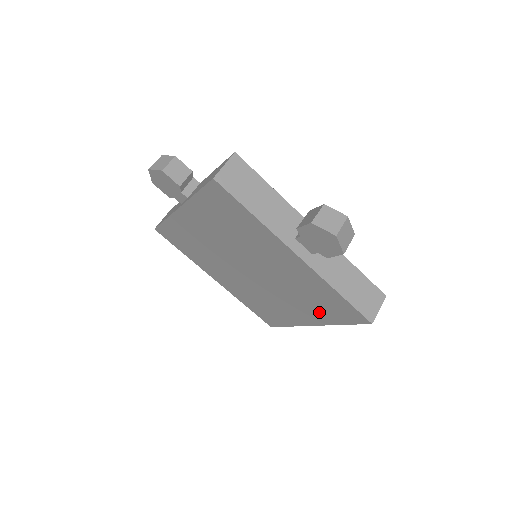
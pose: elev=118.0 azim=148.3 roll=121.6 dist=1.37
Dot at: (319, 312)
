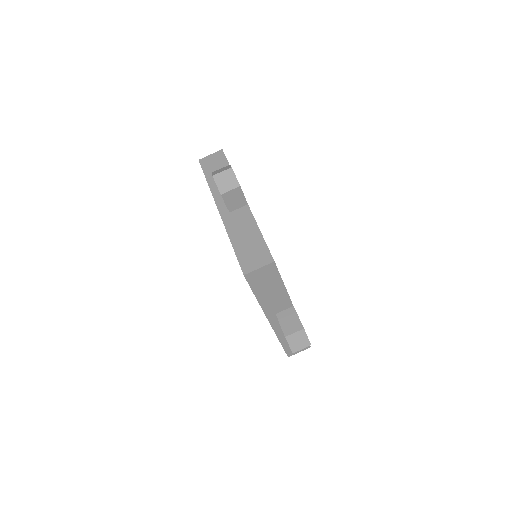
Dot at: occluded
